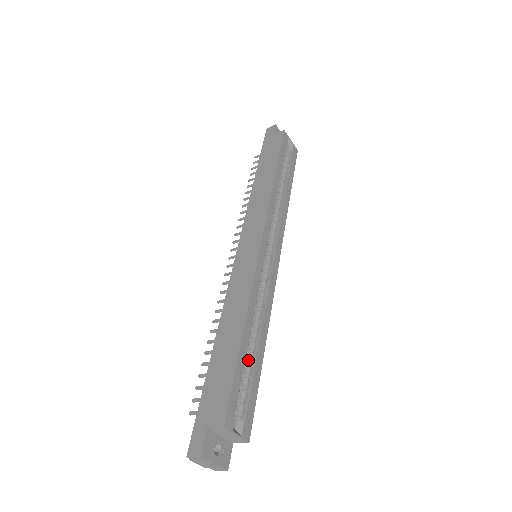
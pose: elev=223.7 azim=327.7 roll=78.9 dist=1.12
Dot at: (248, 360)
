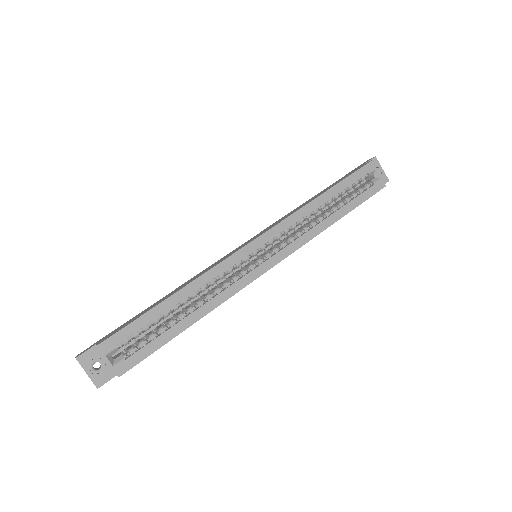
Dot at: (168, 321)
